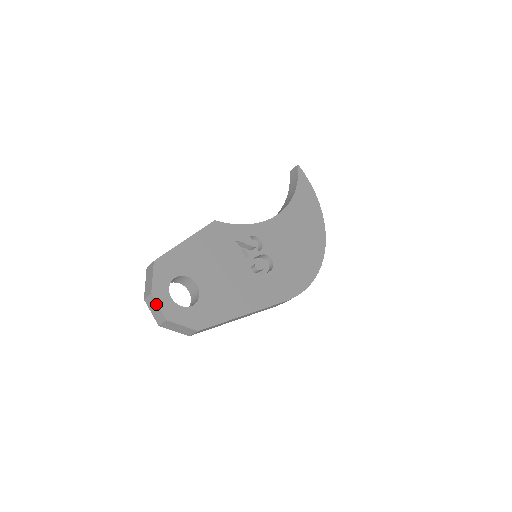
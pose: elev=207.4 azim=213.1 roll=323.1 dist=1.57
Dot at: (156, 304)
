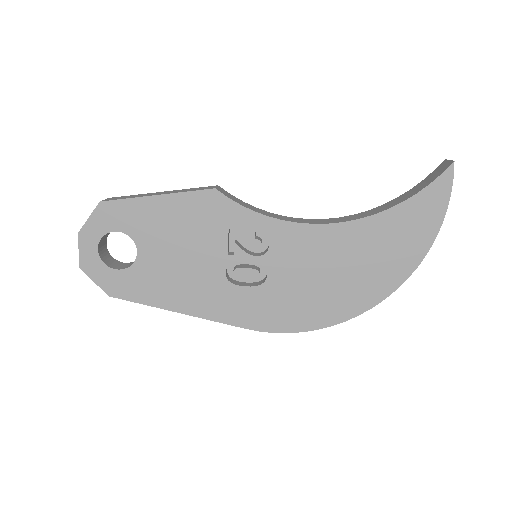
Dot at: (79, 246)
